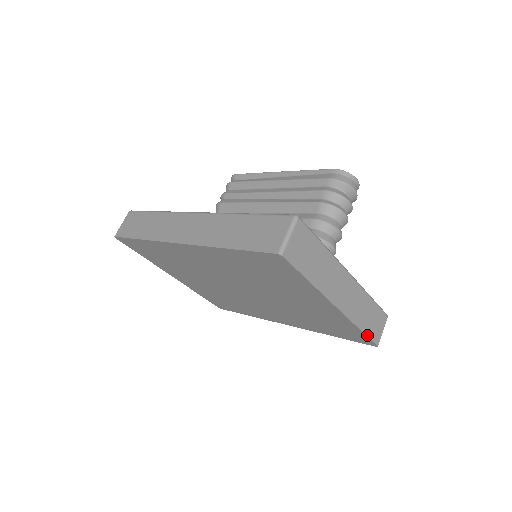
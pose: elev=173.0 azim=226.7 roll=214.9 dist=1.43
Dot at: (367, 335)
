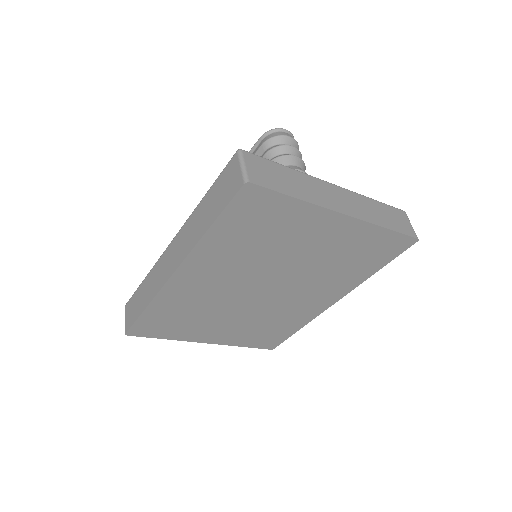
Dot at: (397, 232)
